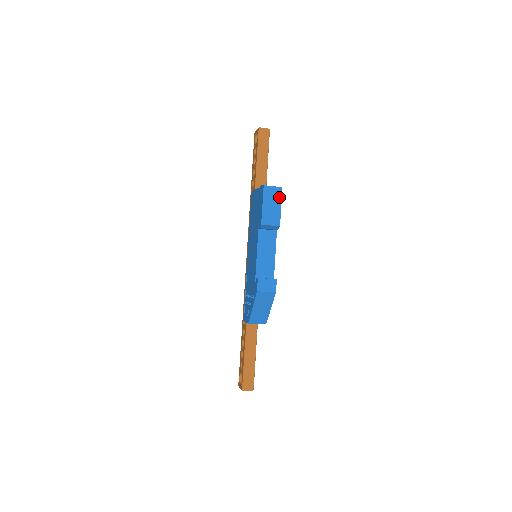
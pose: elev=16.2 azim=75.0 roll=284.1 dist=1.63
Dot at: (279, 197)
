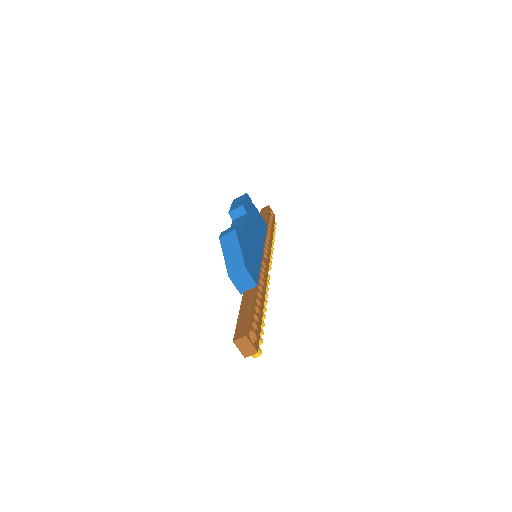
Dot at: (244, 197)
